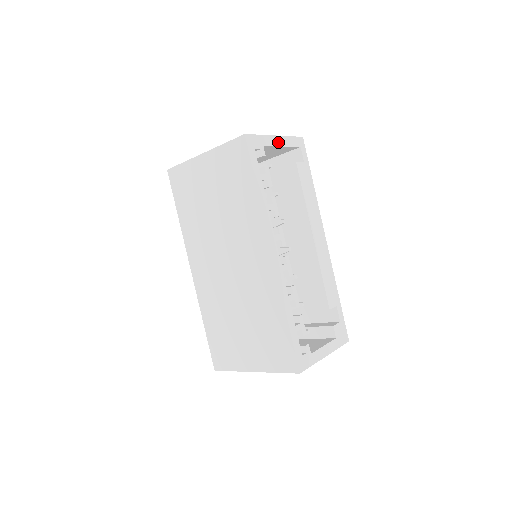
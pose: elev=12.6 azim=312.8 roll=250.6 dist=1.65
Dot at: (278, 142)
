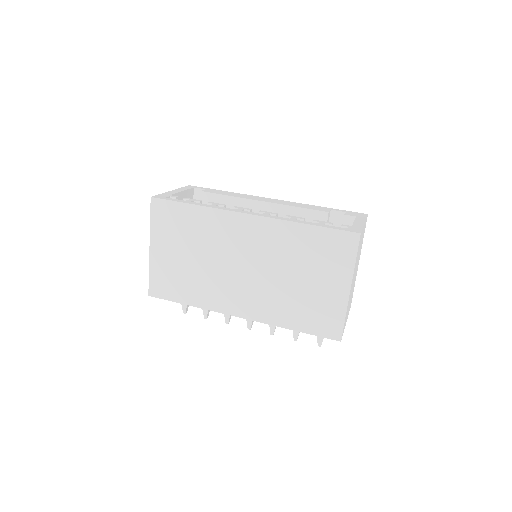
Dot at: (177, 191)
